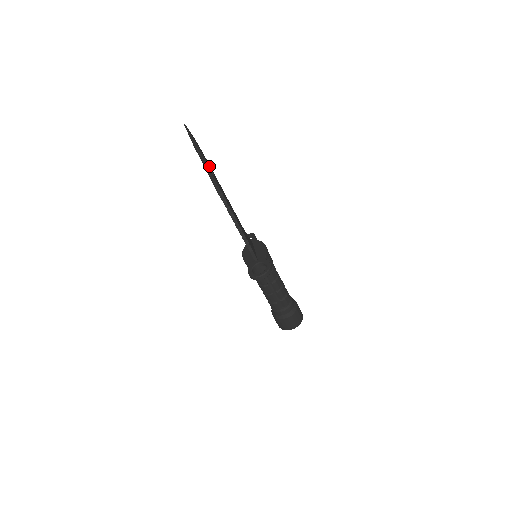
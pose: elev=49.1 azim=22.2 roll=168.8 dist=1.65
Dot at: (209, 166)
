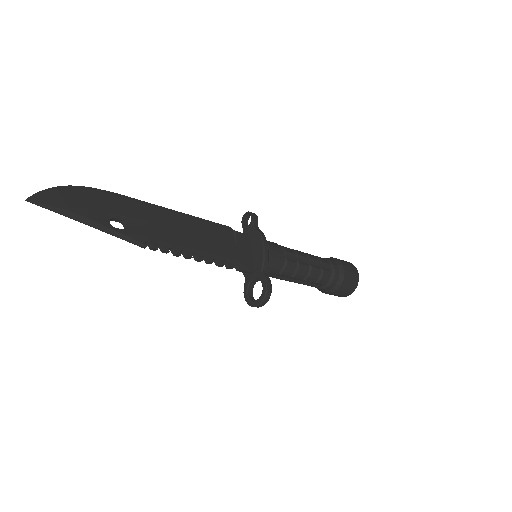
Dot at: (111, 217)
